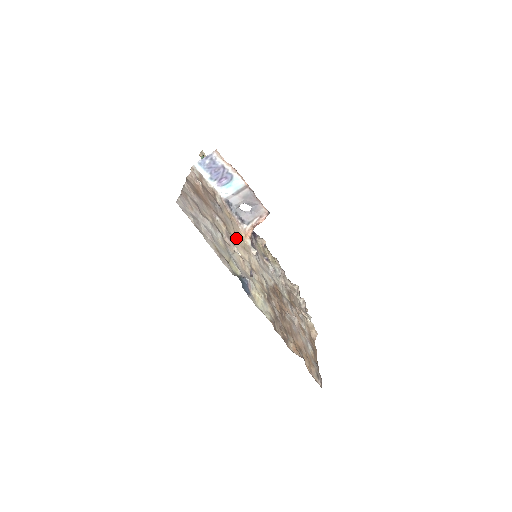
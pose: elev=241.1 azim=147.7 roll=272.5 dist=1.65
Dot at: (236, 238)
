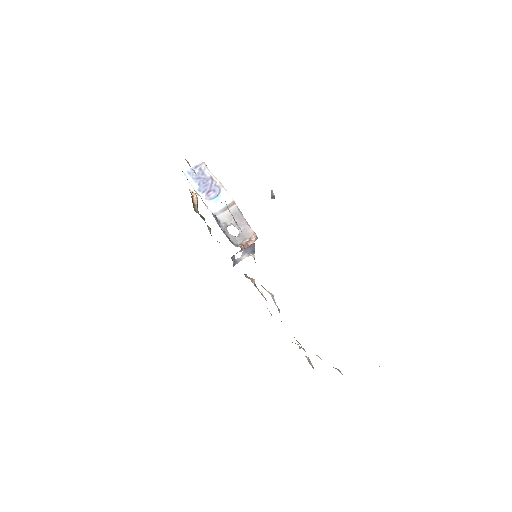
Dot at: occluded
